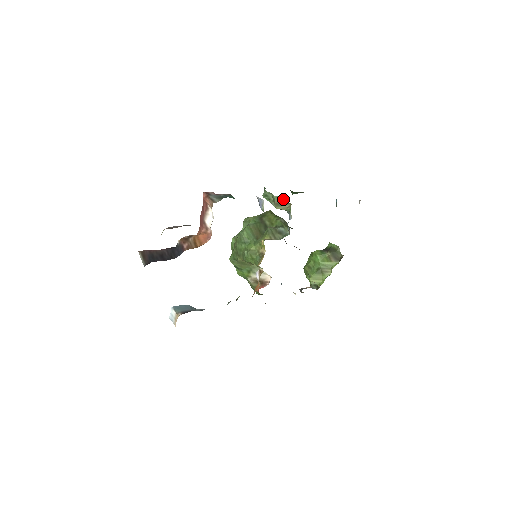
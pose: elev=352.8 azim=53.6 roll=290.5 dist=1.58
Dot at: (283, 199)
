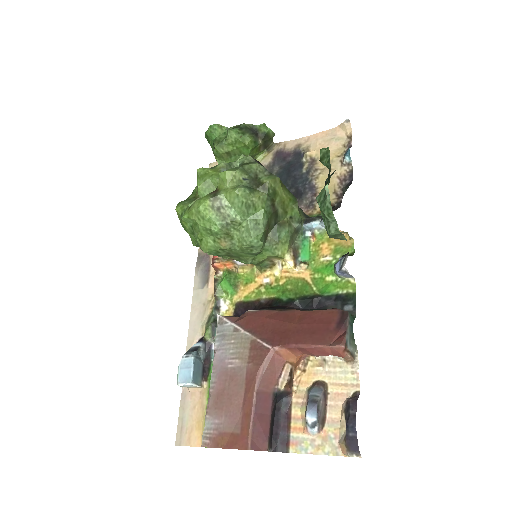
Dot at: occluded
